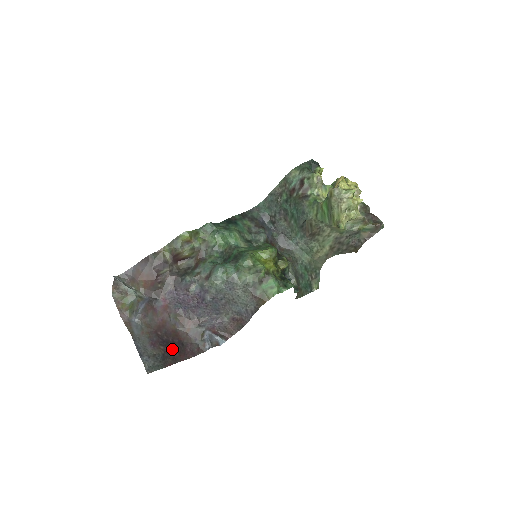
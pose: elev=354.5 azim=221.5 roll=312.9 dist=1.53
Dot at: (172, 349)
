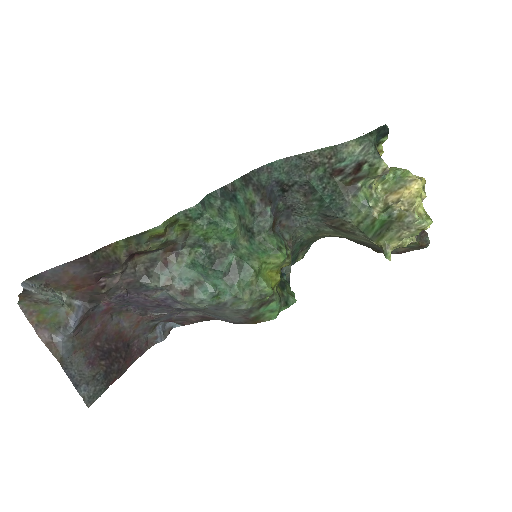
Dot at: (116, 359)
